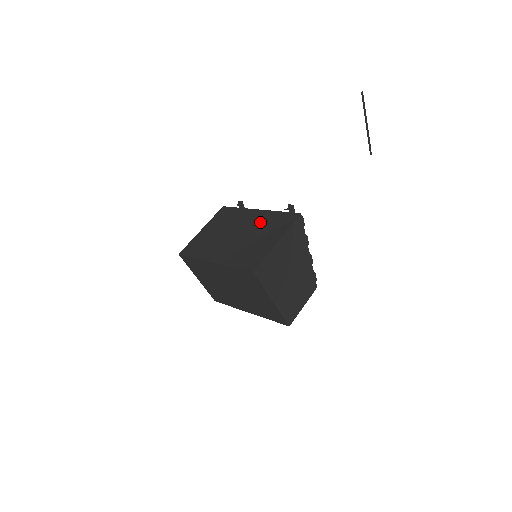
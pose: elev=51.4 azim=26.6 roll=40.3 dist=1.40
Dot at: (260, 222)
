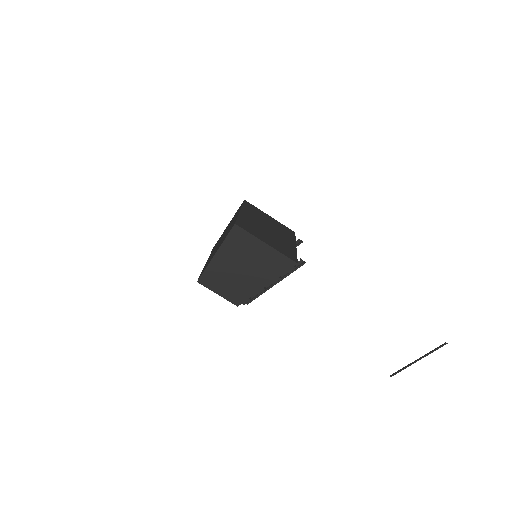
Dot at: (284, 242)
